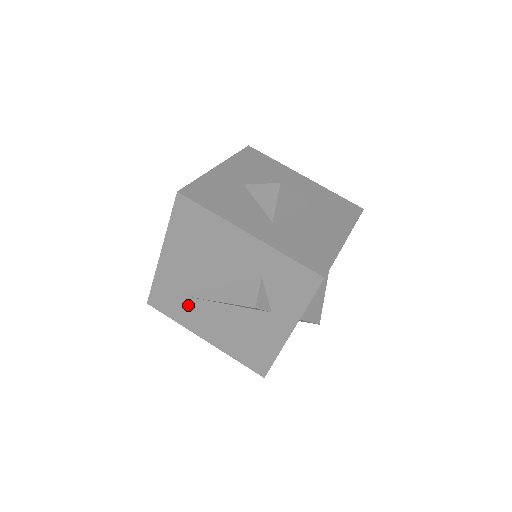
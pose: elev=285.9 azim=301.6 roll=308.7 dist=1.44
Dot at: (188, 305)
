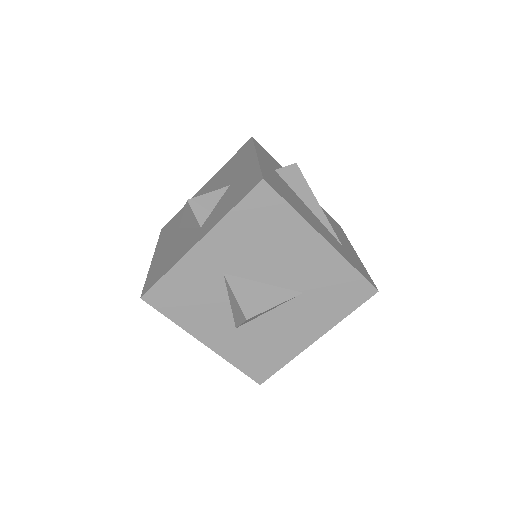
Dot at: occluded
